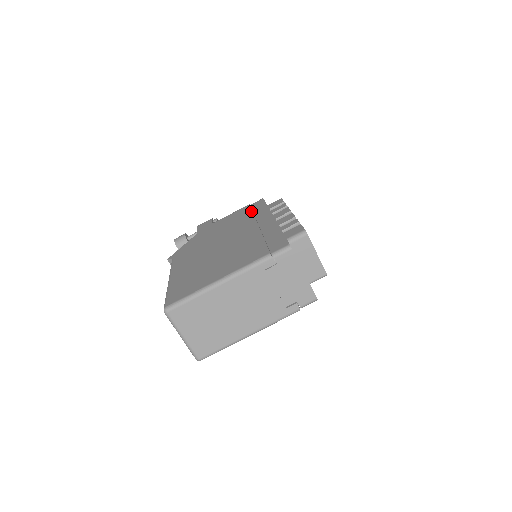
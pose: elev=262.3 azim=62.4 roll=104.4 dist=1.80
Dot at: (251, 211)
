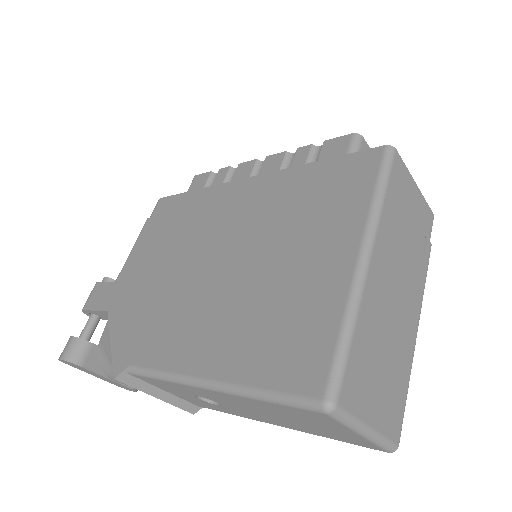
Dot at: (176, 213)
